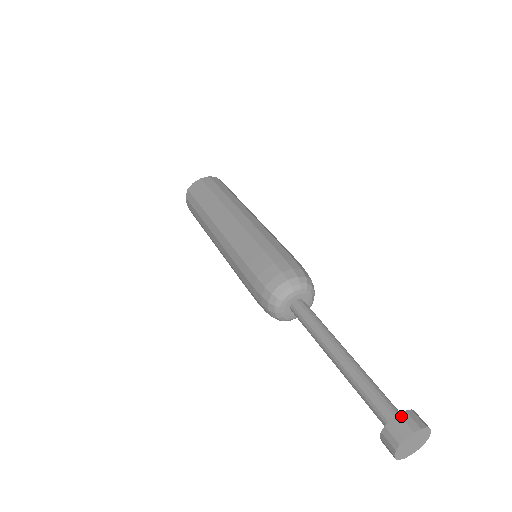
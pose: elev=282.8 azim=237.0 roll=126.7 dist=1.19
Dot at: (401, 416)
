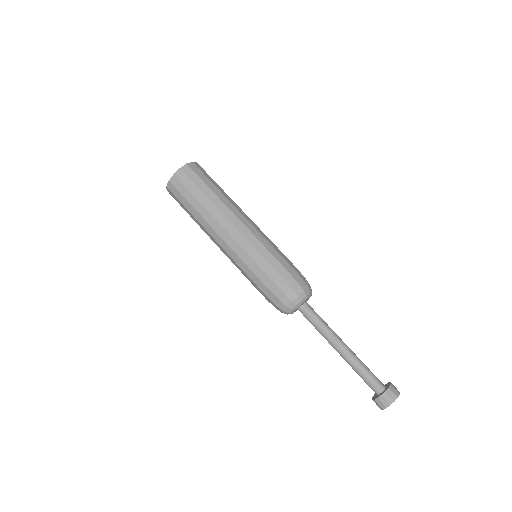
Dot at: (383, 396)
